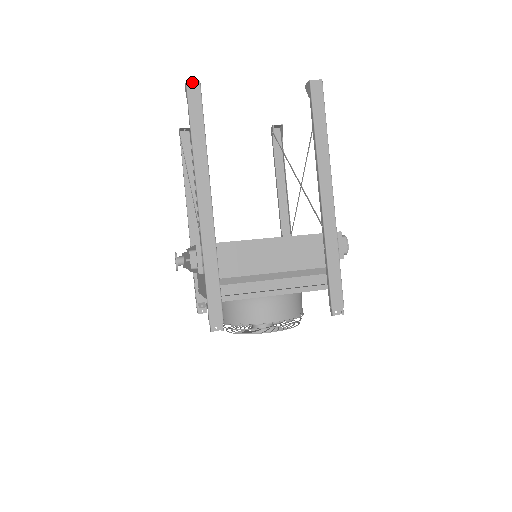
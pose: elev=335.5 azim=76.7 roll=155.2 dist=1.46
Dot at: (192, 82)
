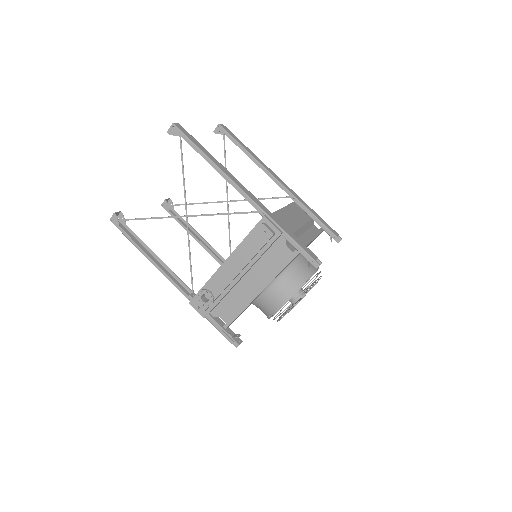
Dot at: (176, 123)
